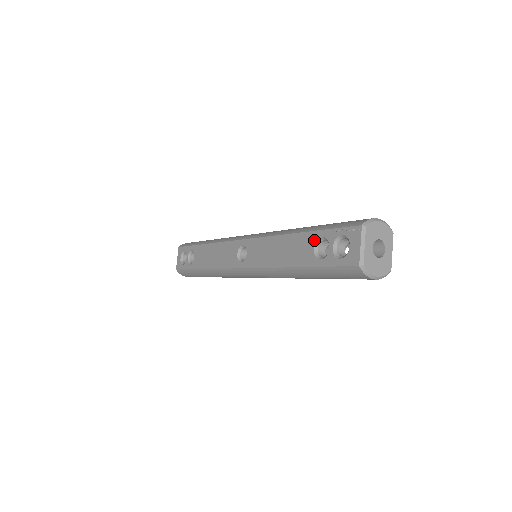
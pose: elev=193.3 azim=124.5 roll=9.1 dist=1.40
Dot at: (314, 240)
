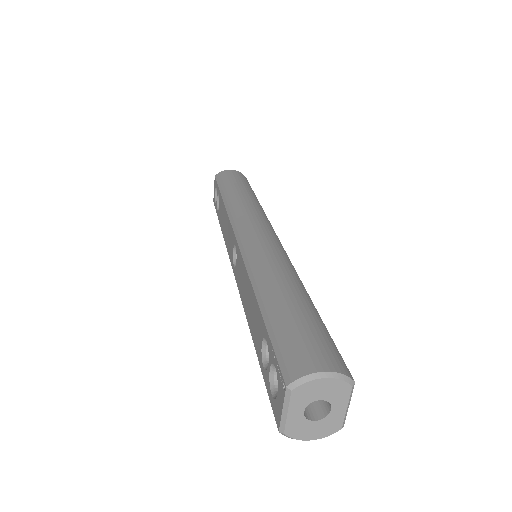
Dot at: (262, 333)
